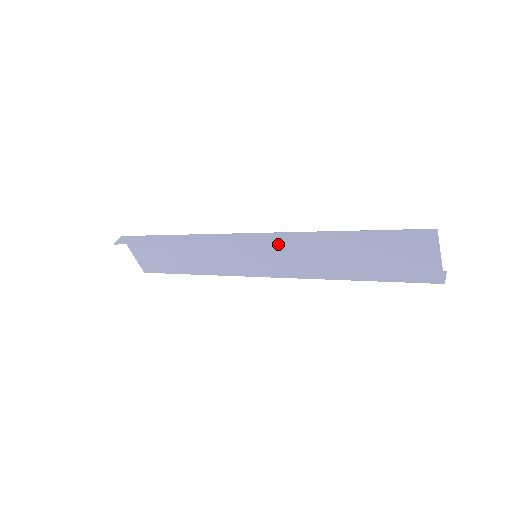
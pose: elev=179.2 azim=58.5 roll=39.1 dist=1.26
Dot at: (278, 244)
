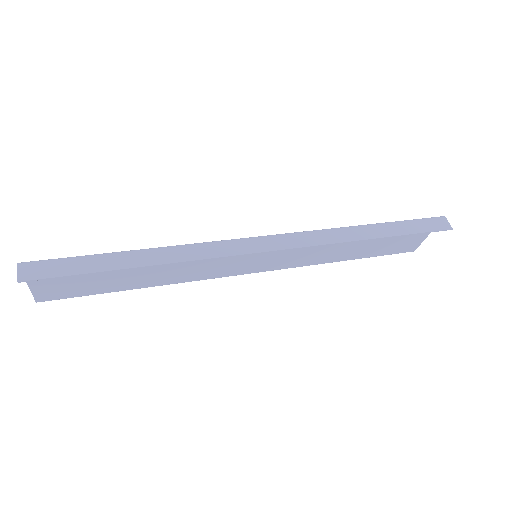
Dot at: occluded
